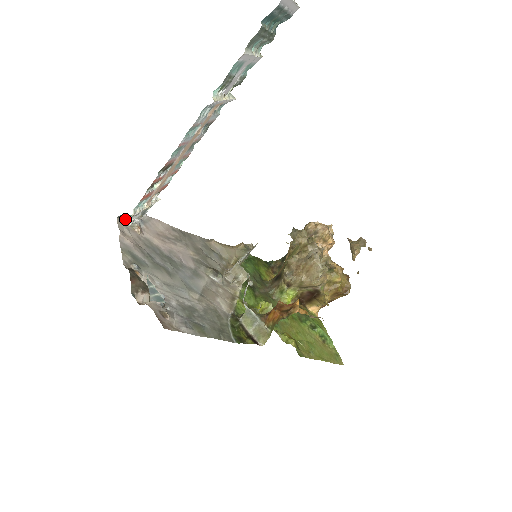
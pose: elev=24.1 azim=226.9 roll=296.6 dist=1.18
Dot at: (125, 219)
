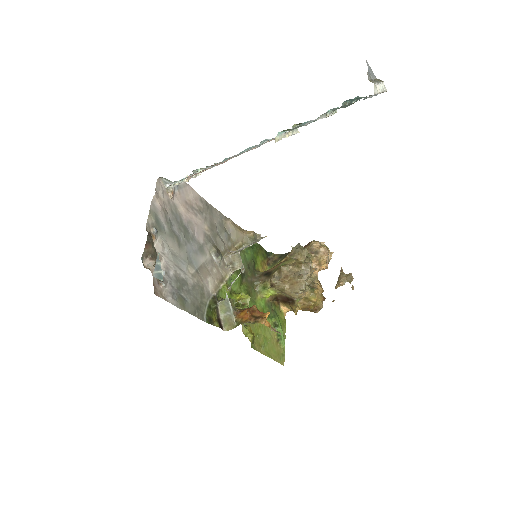
Dot at: (164, 181)
